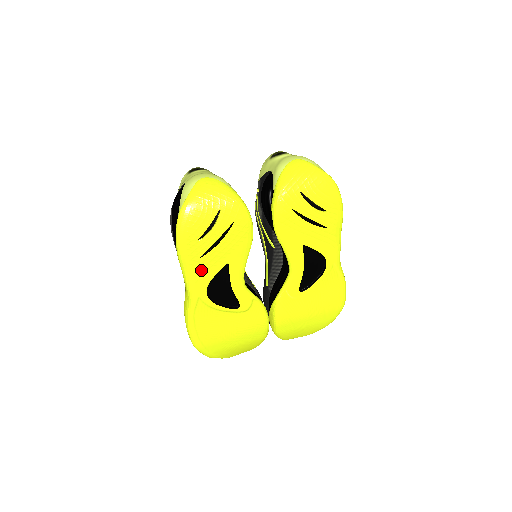
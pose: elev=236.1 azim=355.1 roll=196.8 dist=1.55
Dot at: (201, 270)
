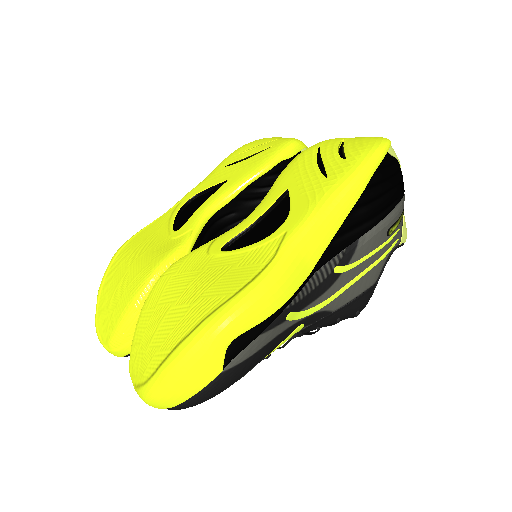
Dot at: (212, 178)
